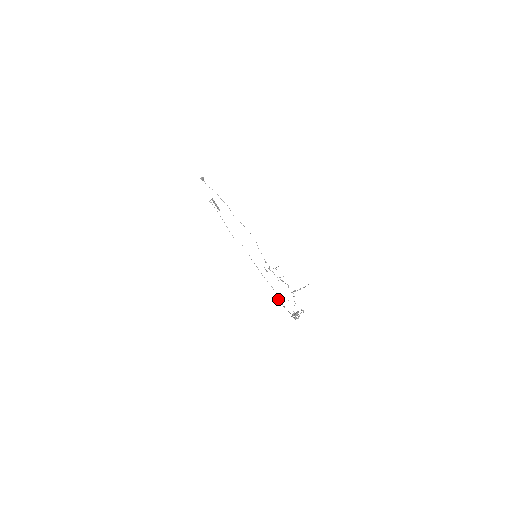
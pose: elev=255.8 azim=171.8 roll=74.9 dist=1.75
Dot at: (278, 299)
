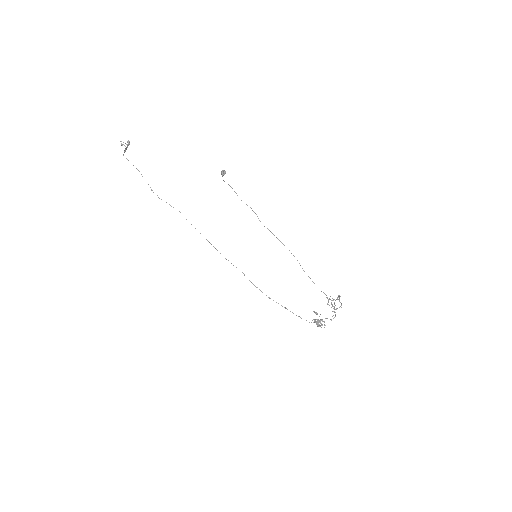
Dot at: occluded
